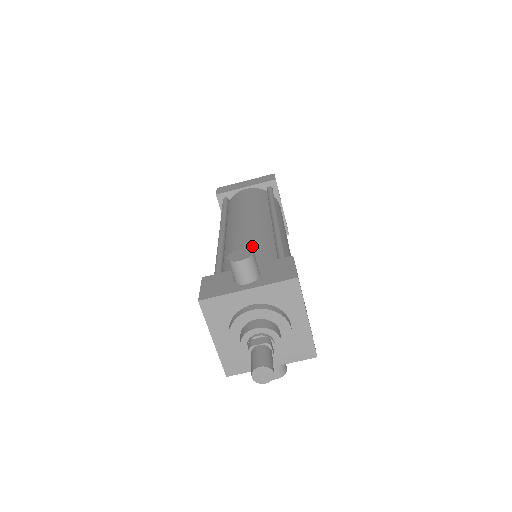
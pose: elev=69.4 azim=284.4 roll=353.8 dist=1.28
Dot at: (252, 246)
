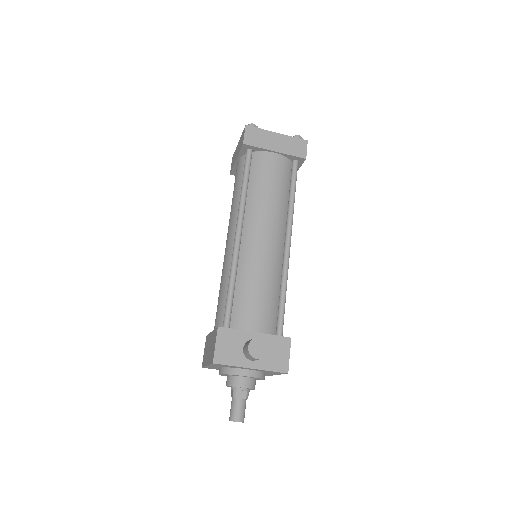
Dot at: (263, 293)
